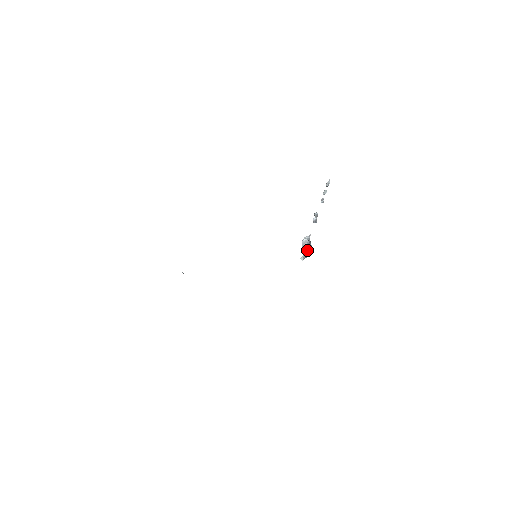
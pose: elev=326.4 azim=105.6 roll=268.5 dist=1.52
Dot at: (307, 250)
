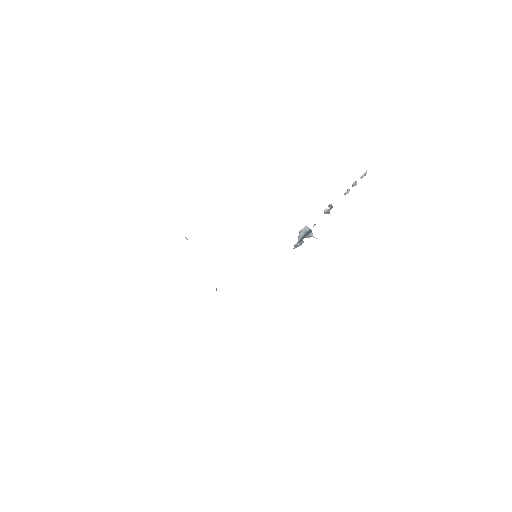
Dot at: (302, 239)
